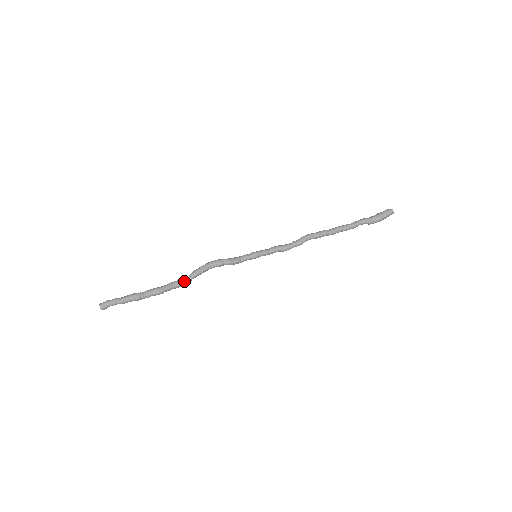
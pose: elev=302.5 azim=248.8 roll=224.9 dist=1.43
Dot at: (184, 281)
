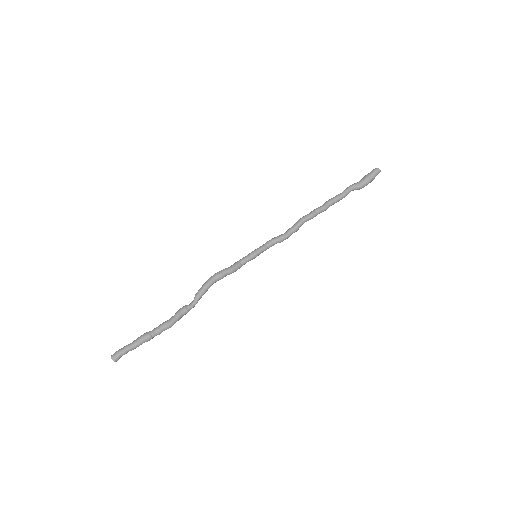
Dot at: (191, 305)
